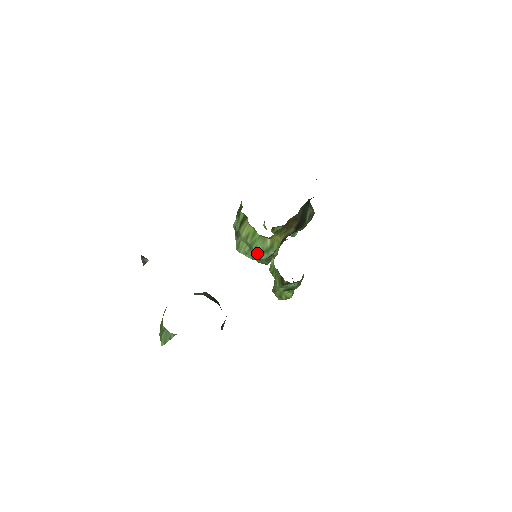
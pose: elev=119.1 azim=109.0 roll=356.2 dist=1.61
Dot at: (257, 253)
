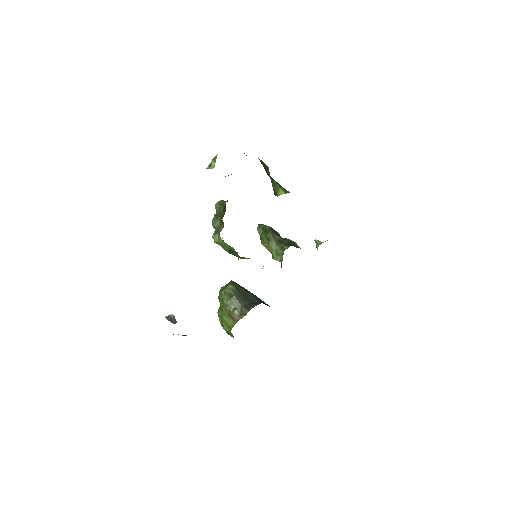
Dot at: occluded
